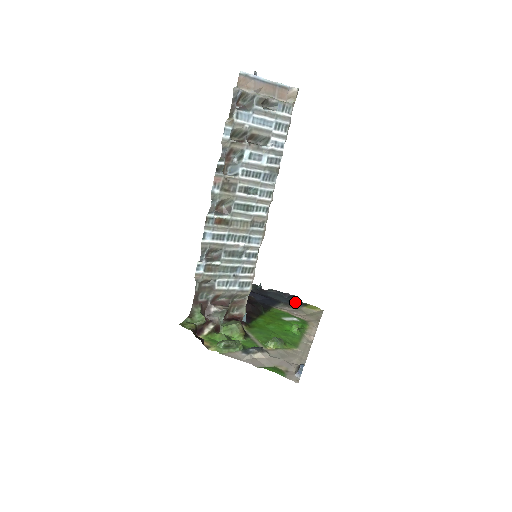
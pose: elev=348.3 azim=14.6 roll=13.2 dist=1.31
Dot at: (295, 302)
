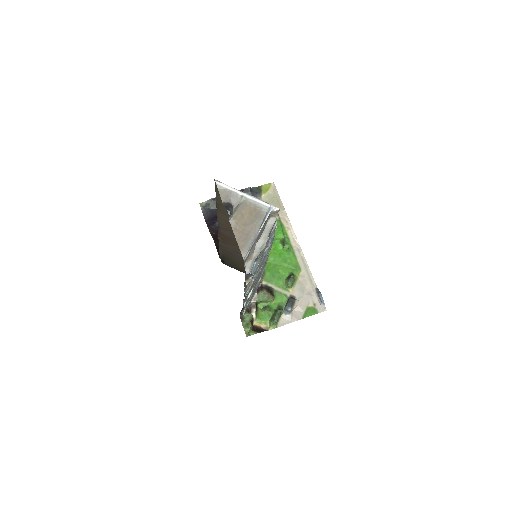
Dot at: (253, 195)
